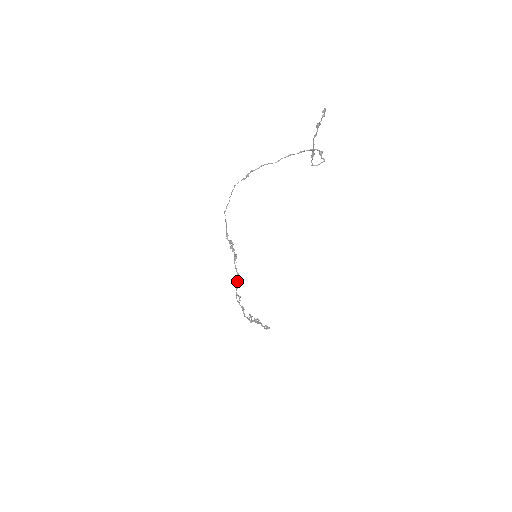
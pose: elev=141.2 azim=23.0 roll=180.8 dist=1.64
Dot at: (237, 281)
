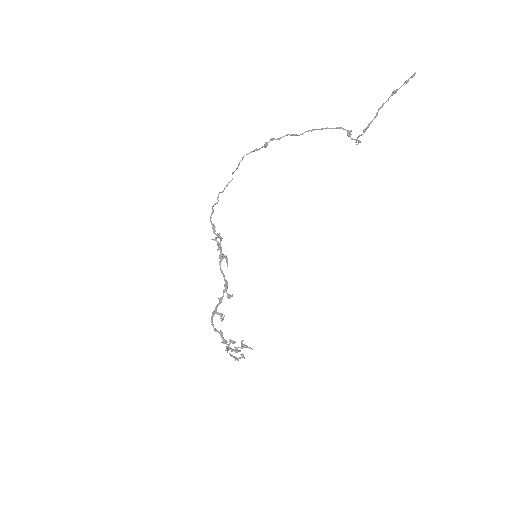
Dot at: (226, 292)
